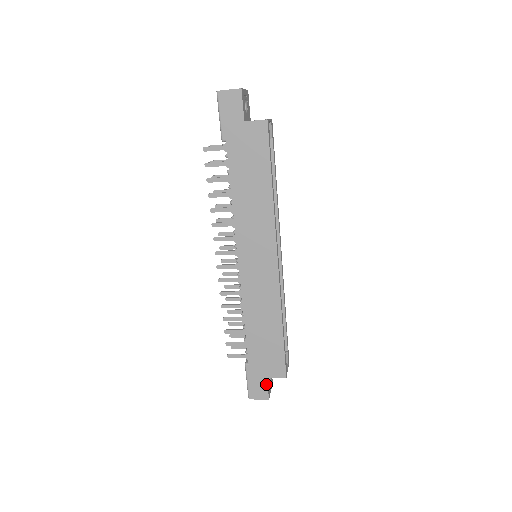
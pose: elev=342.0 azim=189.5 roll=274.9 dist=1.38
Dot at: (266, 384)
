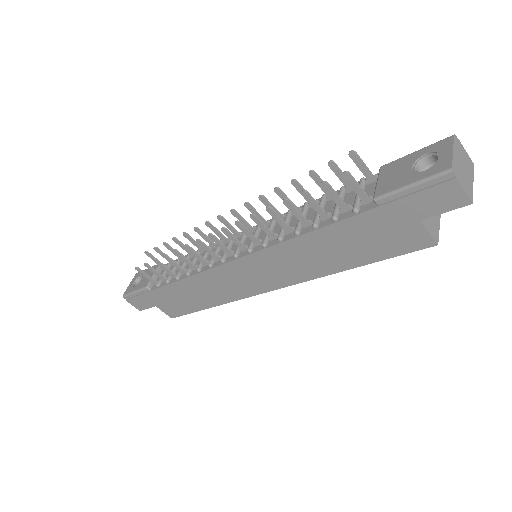
Dot at: (150, 307)
